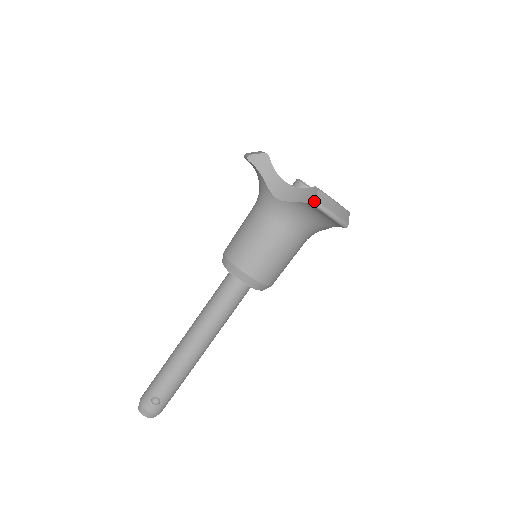
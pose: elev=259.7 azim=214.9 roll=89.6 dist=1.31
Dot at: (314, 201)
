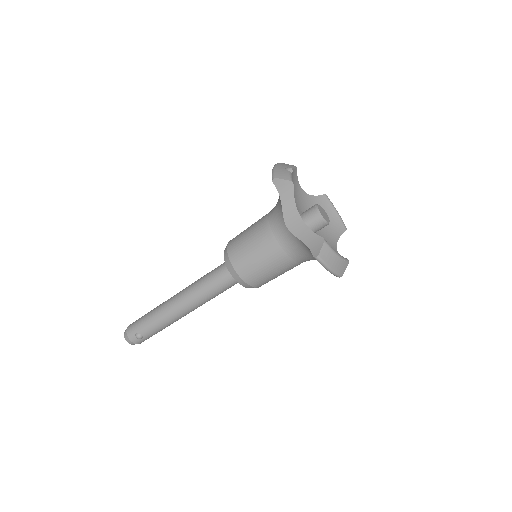
Dot at: (316, 253)
